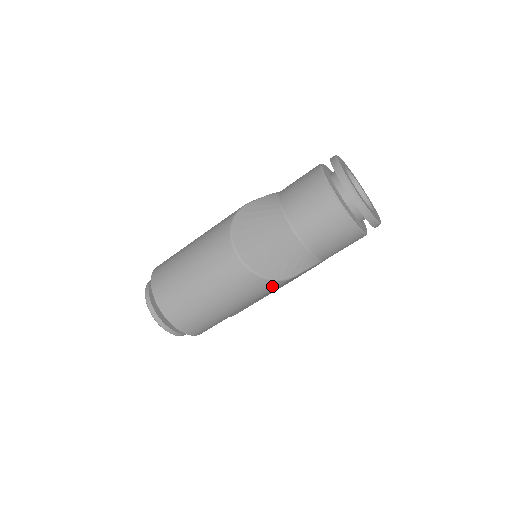
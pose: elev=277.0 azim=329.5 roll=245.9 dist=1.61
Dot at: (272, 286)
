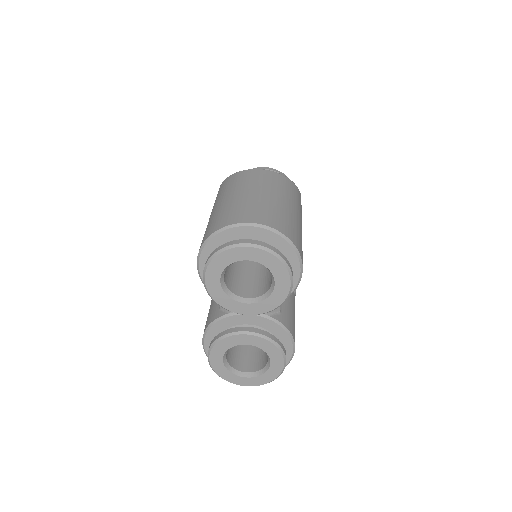
Dot at: (299, 195)
